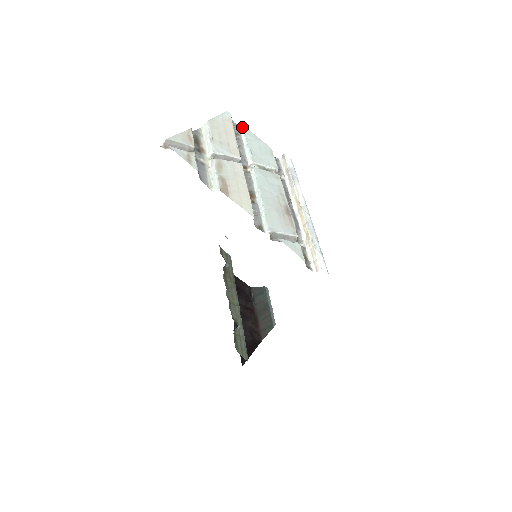
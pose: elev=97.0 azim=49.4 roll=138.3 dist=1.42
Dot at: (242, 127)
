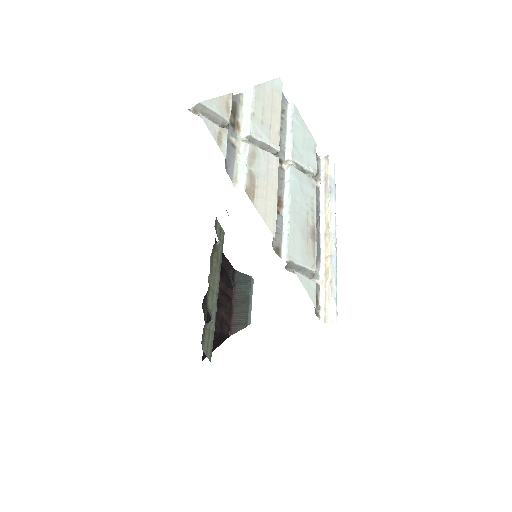
Dot at: (291, 104)
